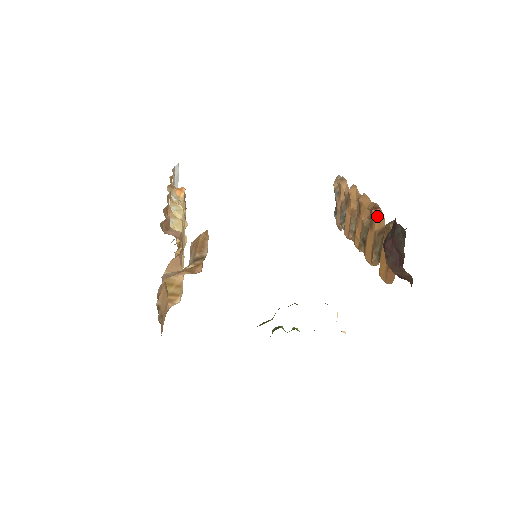
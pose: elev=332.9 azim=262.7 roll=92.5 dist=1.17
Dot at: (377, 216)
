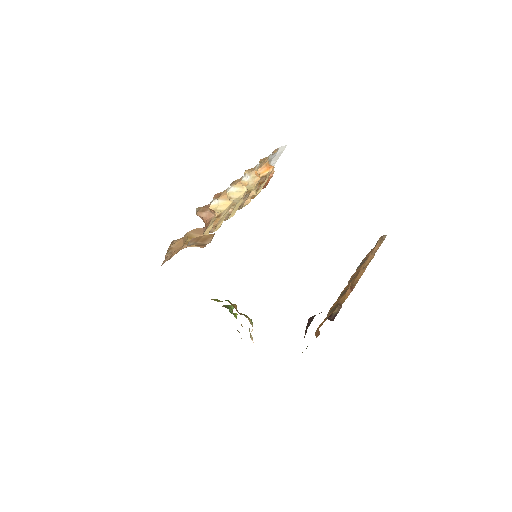
Dot at: (346, 294)
